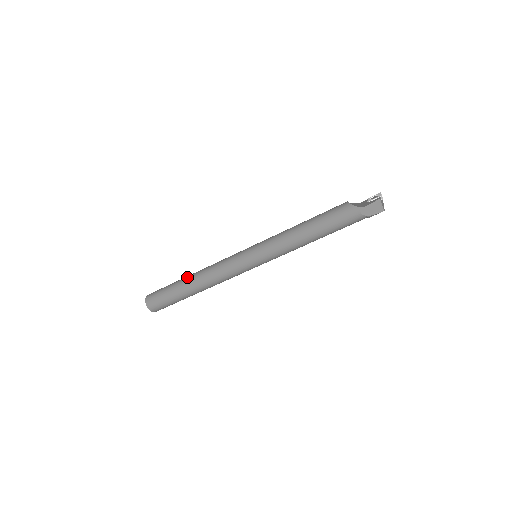
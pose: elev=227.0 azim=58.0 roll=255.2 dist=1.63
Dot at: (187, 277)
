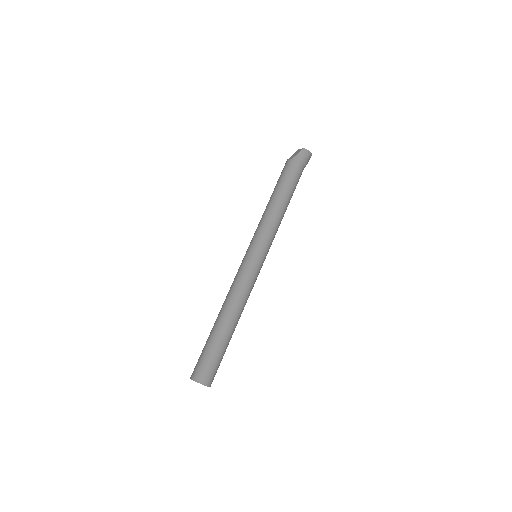
Dot at: occluded
